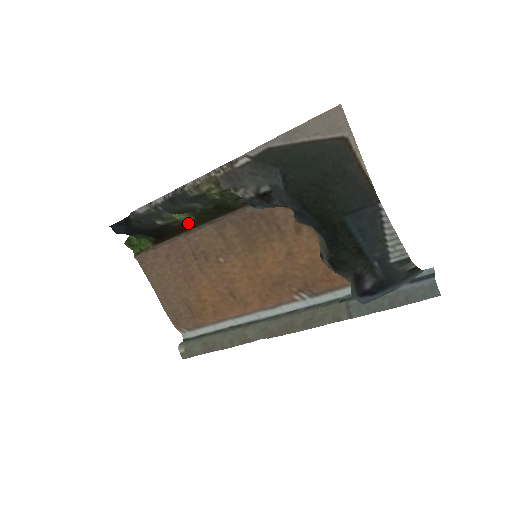
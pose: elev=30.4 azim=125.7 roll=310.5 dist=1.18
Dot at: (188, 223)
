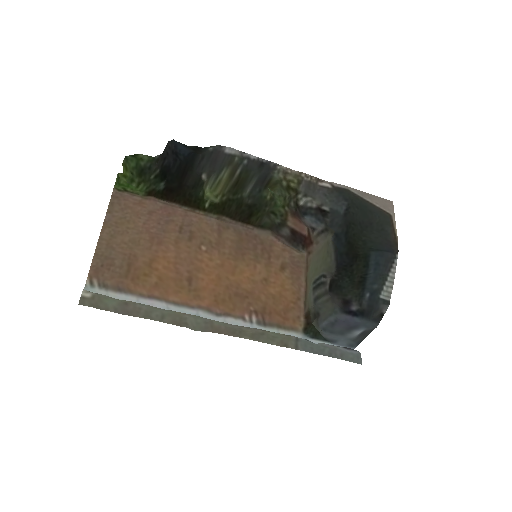
Dot at: (206, 202)
